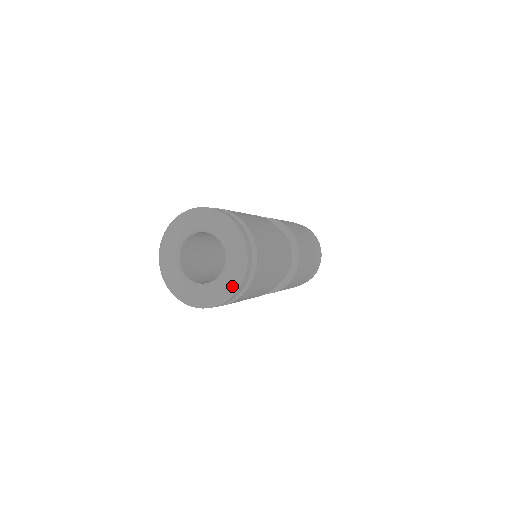
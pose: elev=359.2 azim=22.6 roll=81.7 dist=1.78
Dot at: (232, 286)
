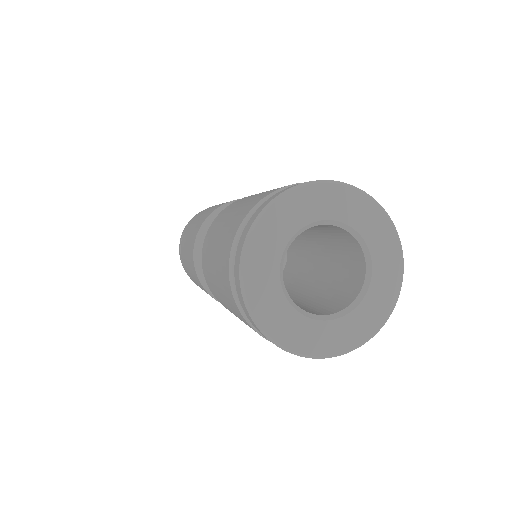
Dot at: (367, 331)
